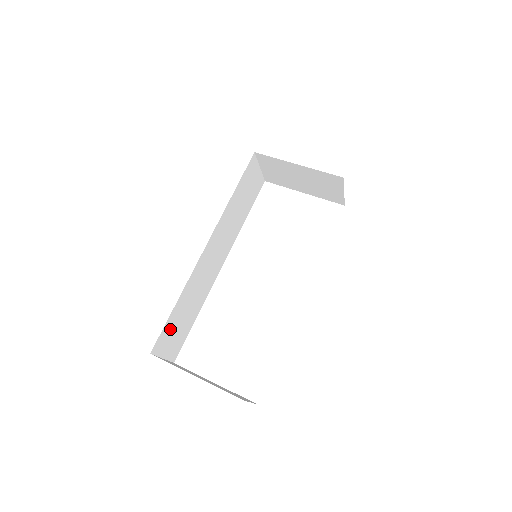
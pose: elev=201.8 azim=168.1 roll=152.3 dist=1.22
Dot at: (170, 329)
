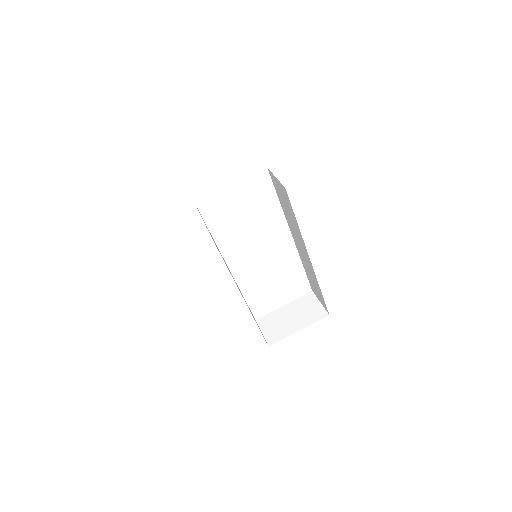
Dot at: occluded
